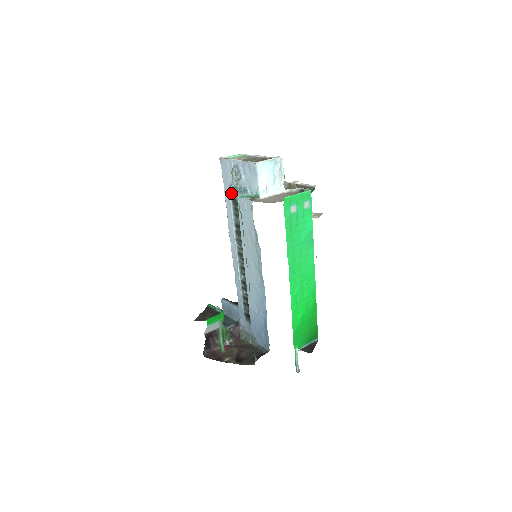
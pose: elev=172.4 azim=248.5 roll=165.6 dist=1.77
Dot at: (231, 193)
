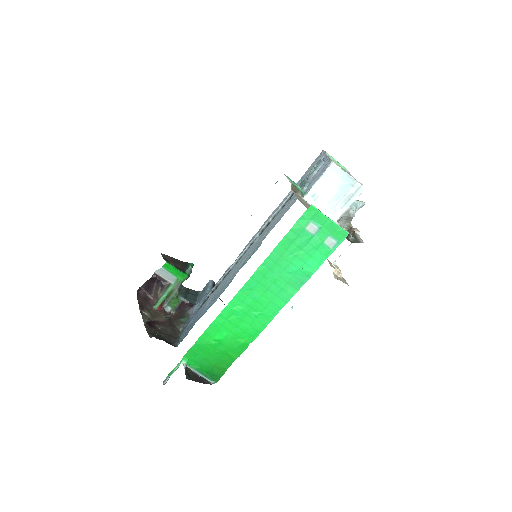
Dot at: (297, 184)
